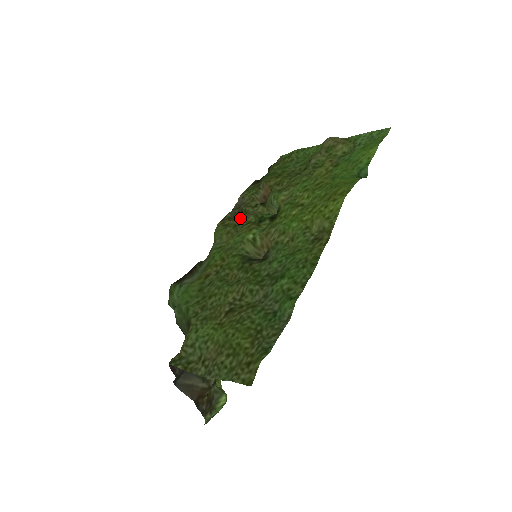
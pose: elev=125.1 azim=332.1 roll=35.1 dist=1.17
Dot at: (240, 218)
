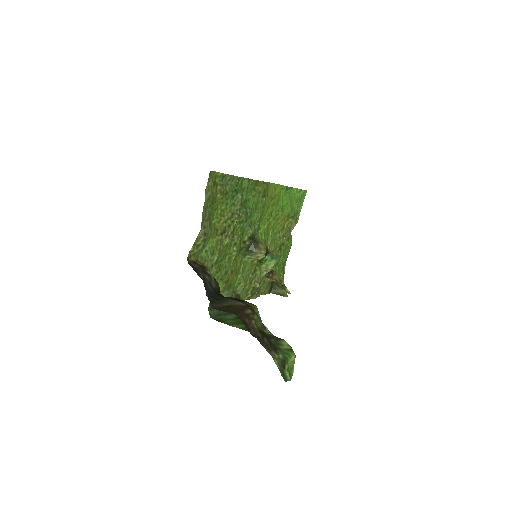
Dot at: (256, 285)
